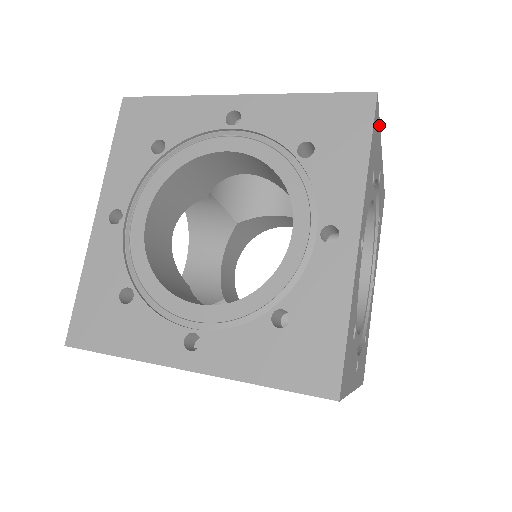
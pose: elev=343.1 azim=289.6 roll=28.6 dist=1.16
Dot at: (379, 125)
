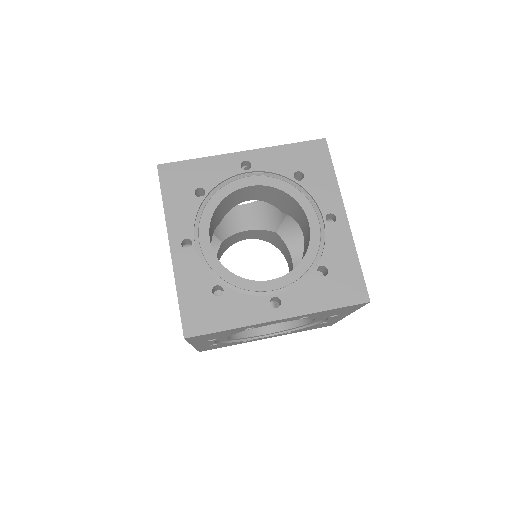
Dot at: occluded
